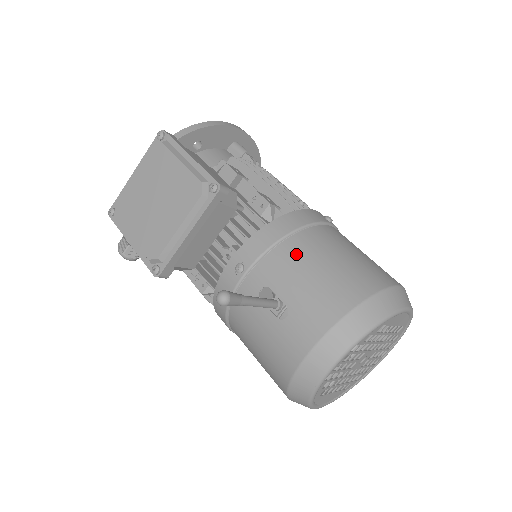
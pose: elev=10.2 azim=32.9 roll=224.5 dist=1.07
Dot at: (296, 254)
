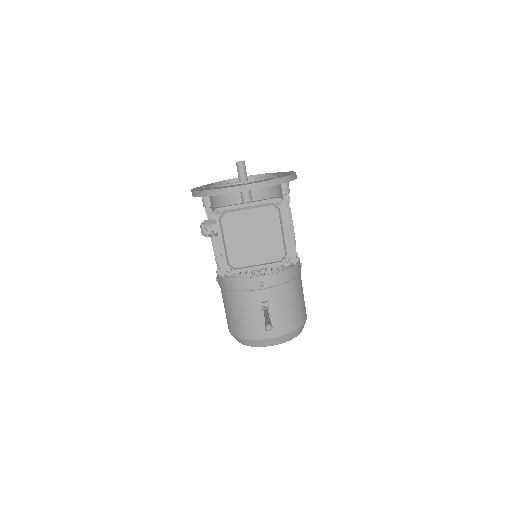
Dot at: (288, 293)
